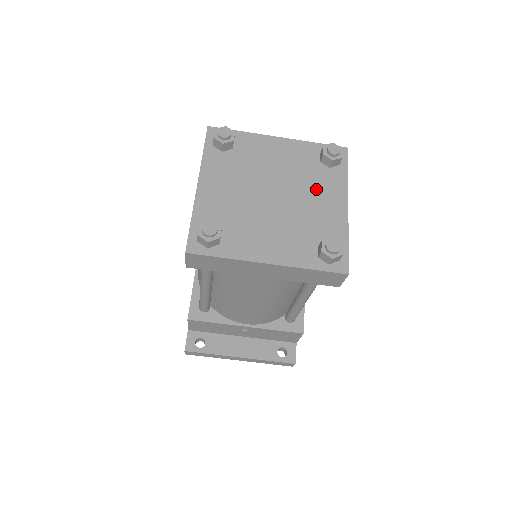
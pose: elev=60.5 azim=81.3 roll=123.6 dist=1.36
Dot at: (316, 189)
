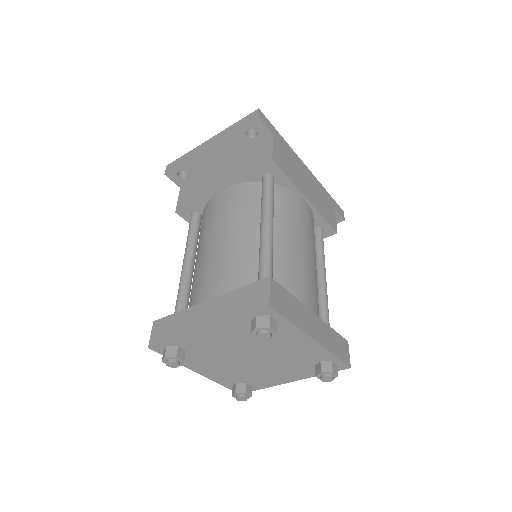
Dot at: (277, 343)
